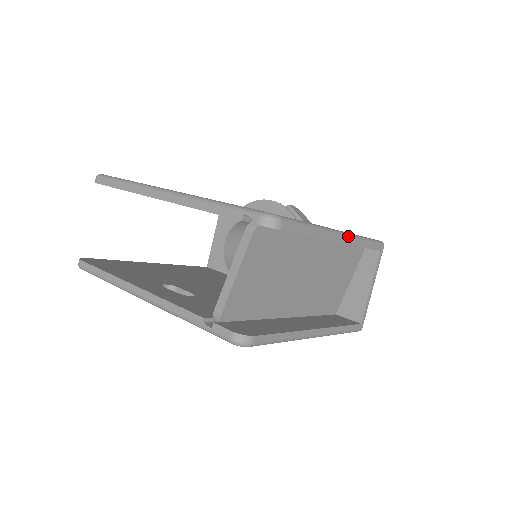
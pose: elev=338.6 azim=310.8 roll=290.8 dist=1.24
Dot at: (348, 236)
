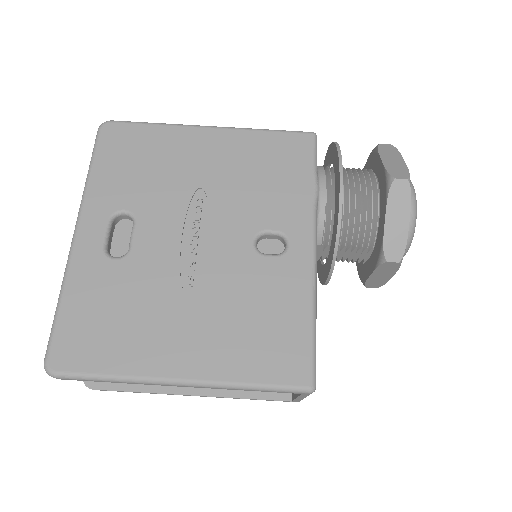
Dot at: (197, 386)
